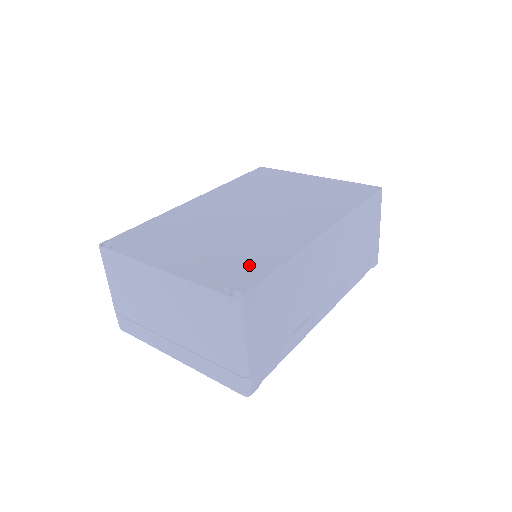
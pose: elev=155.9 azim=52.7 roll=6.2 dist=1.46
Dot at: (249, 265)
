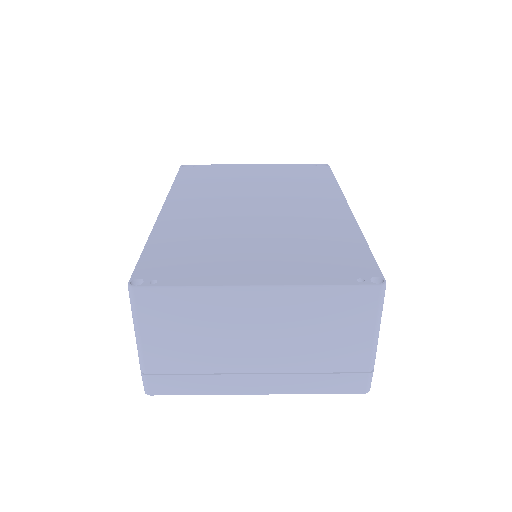
Dot at: (340, 253)
